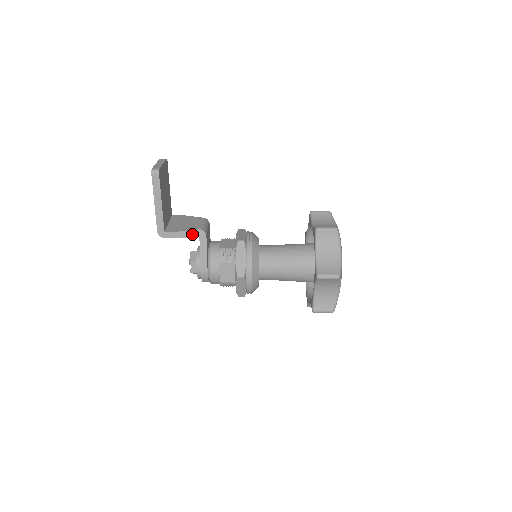
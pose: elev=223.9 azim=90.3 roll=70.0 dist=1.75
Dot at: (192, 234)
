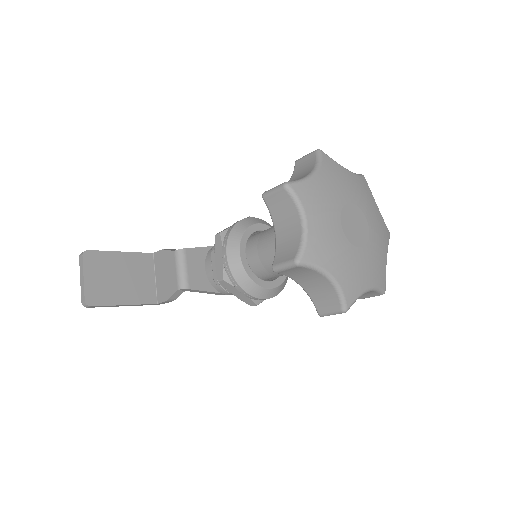
Dot at: (178, 294)
